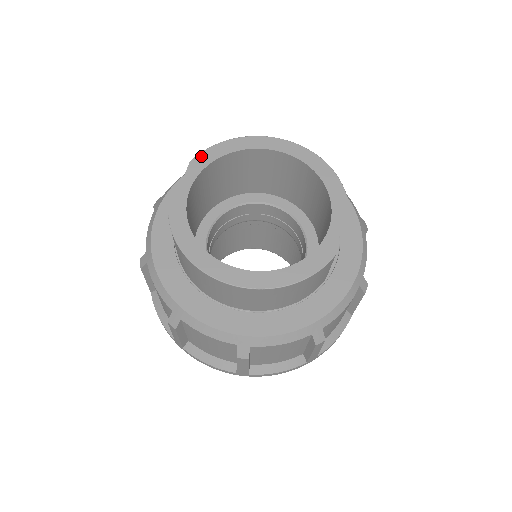
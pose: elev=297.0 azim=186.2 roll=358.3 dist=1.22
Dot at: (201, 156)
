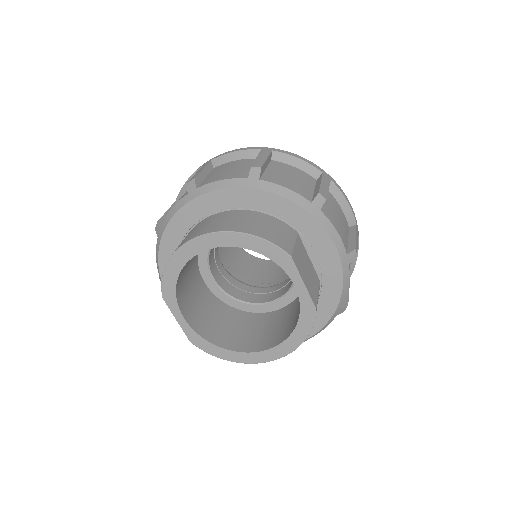
Dot at: (164, 289)
